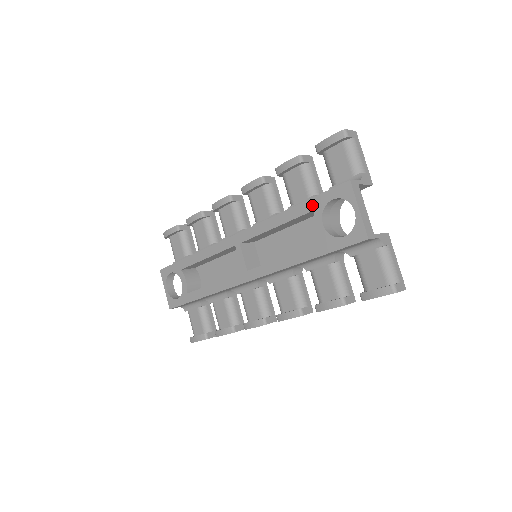
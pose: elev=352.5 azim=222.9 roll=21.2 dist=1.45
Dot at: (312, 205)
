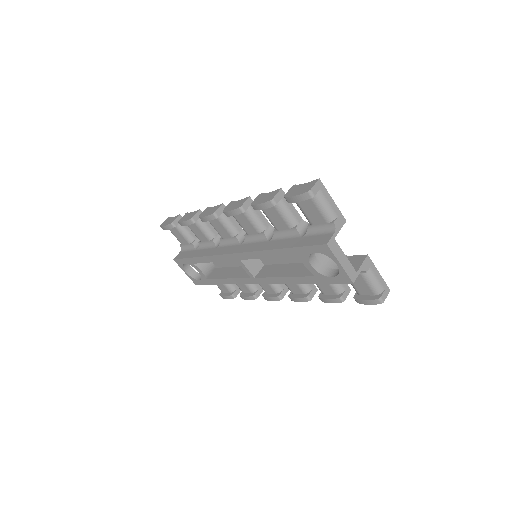
Dot at: (297, 252)
